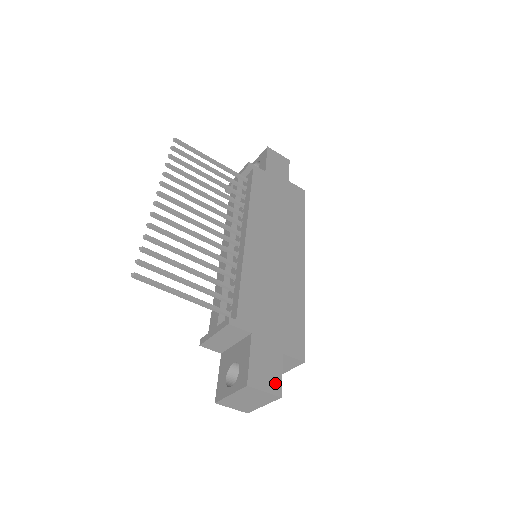
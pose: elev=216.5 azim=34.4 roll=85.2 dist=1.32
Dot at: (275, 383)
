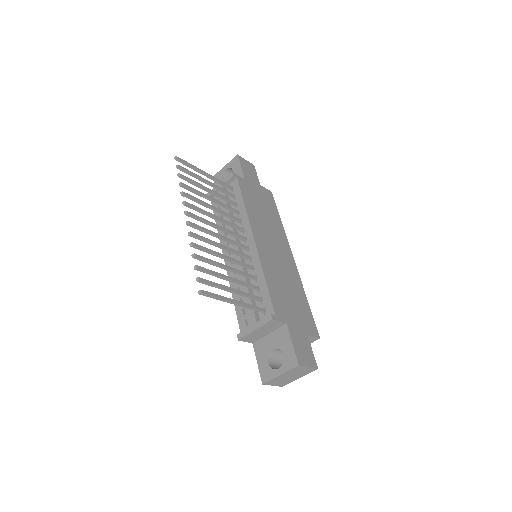
Dot at: (311, 359)
